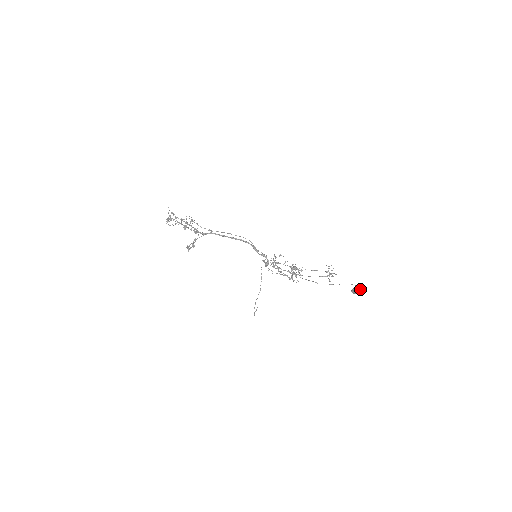
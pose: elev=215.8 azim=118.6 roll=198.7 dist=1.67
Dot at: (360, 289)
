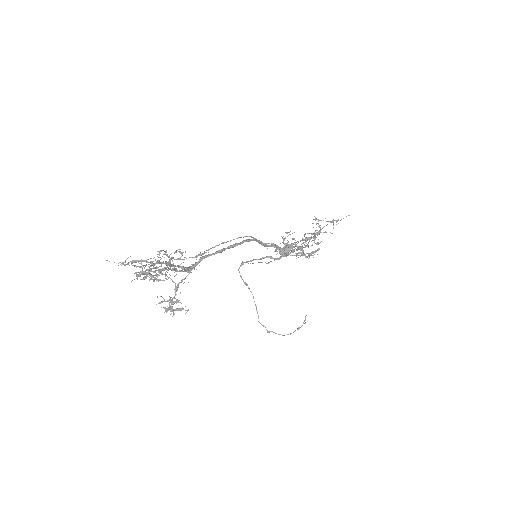
Dot at: occluded
